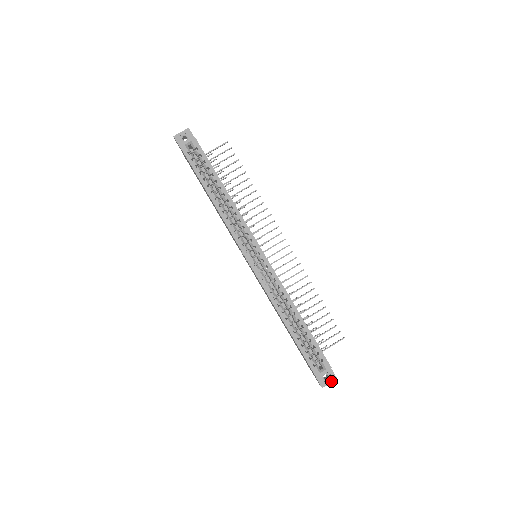
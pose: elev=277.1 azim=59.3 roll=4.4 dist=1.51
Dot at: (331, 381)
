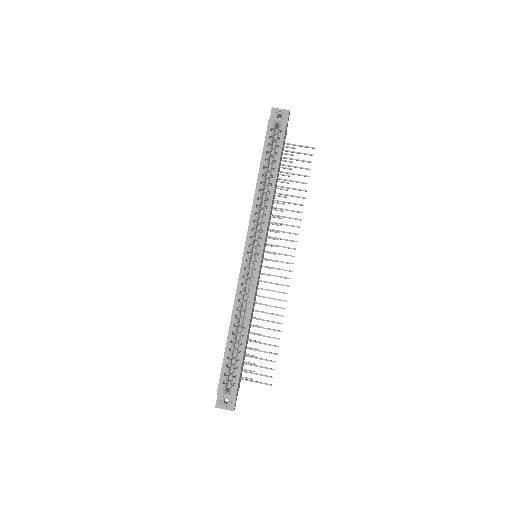
Dot at: (227, 408)
